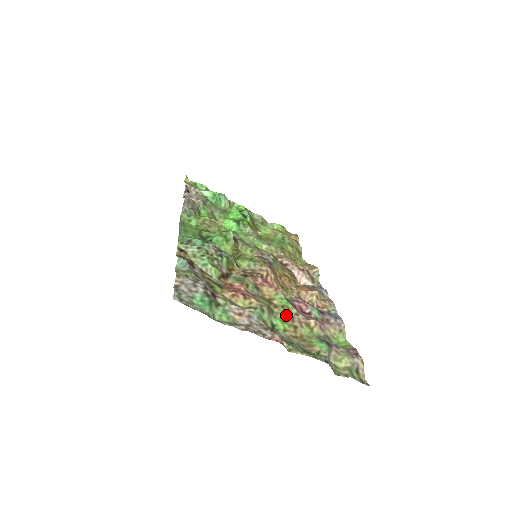
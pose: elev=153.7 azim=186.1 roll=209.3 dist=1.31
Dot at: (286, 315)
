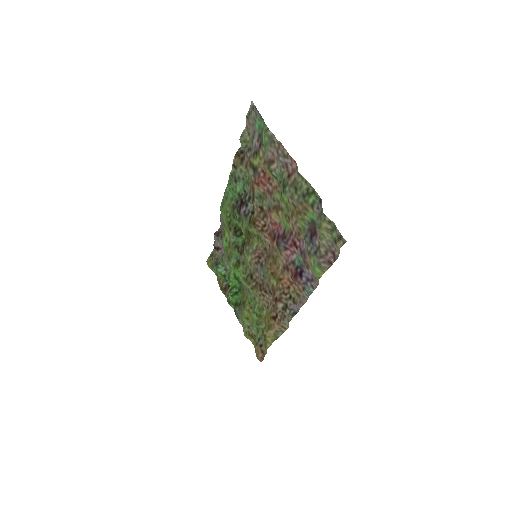
Dot at: (288, 212)
